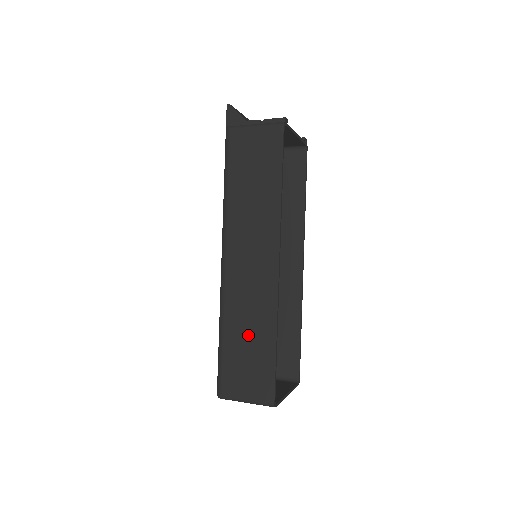
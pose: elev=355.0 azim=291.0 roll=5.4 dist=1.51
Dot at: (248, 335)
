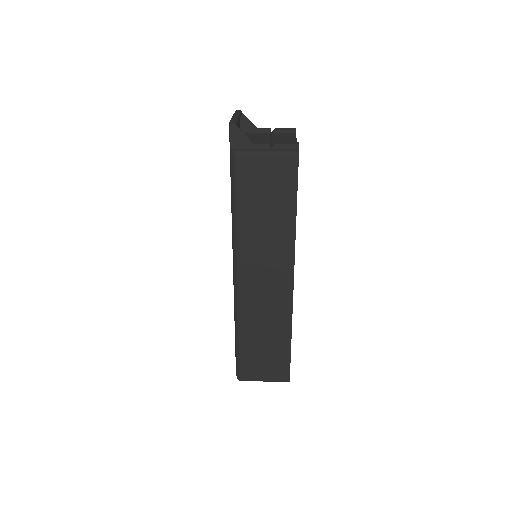
Dot at: (265, 337)
